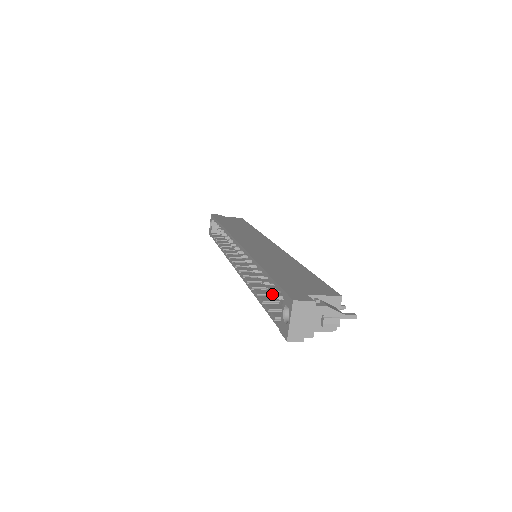
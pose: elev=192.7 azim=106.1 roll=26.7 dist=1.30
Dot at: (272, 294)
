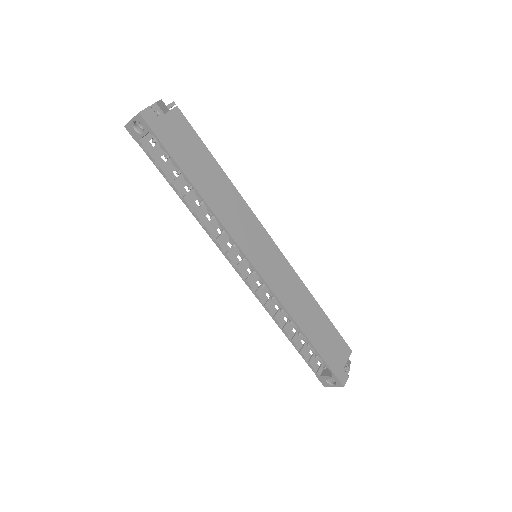
Dot at: (294, 327)
